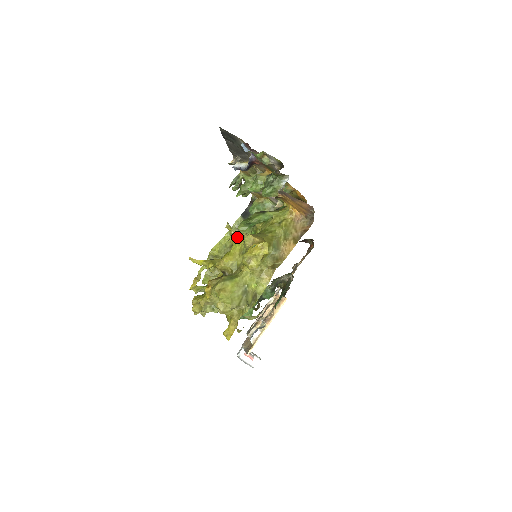
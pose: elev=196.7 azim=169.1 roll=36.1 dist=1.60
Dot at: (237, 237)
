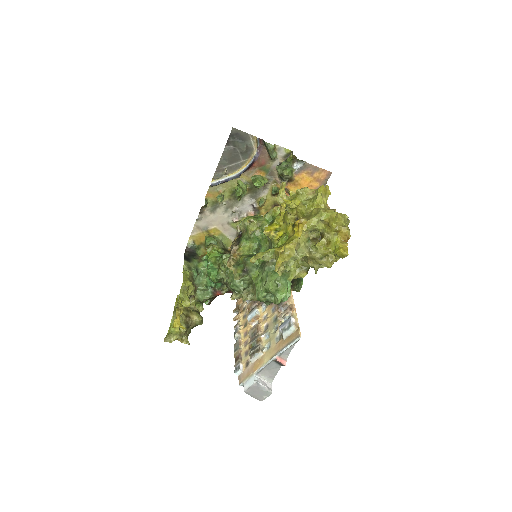
Dot at: (287, 198)
